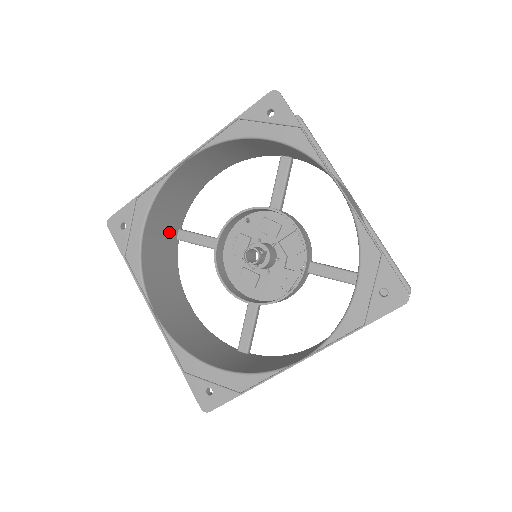
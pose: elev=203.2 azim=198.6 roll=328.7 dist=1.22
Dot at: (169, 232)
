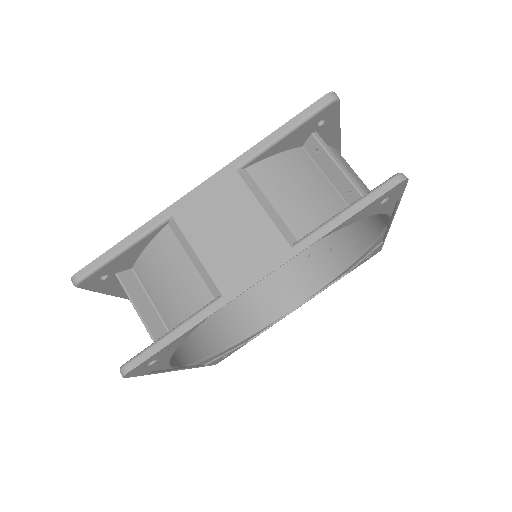
Dot at: (147, 289)
